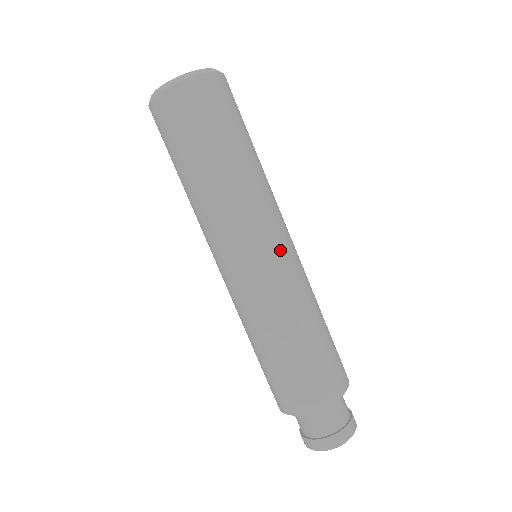
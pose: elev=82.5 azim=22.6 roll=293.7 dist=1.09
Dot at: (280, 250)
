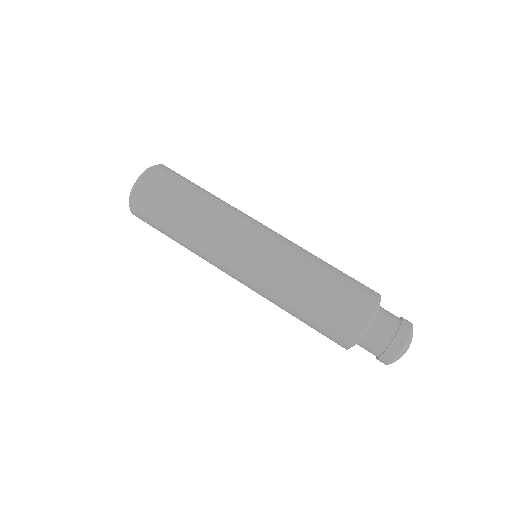
Dot at: (269, 230)
